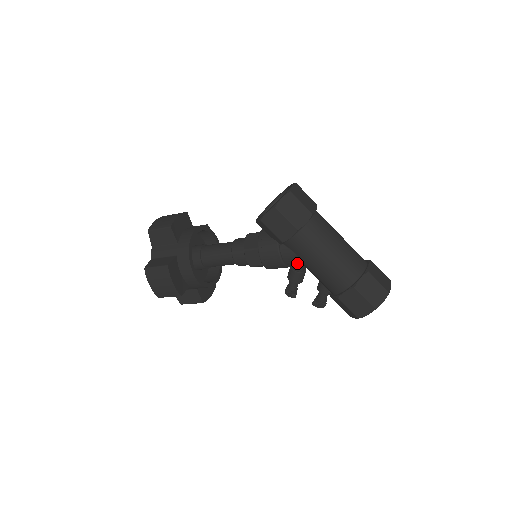
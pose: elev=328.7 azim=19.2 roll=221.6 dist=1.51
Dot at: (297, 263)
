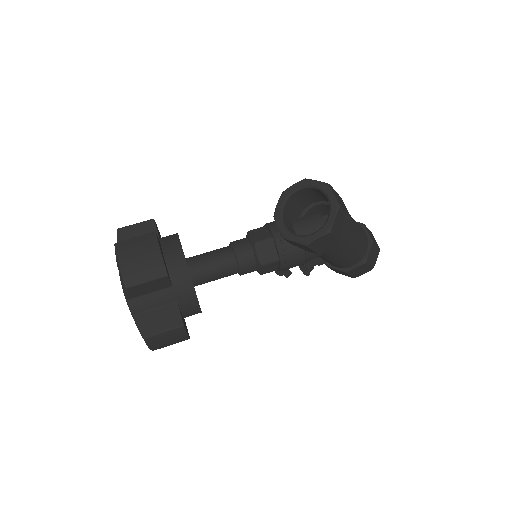
Dot at: occluded
